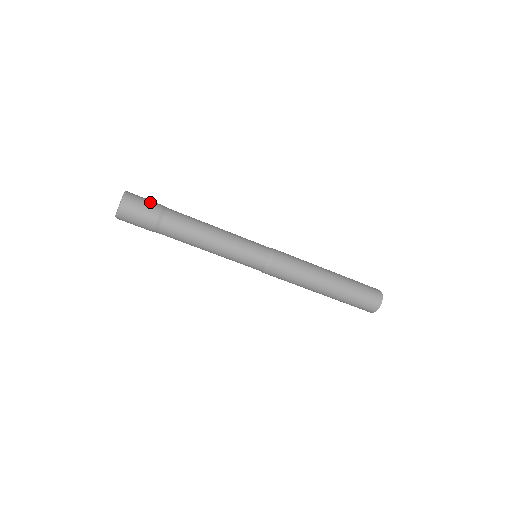
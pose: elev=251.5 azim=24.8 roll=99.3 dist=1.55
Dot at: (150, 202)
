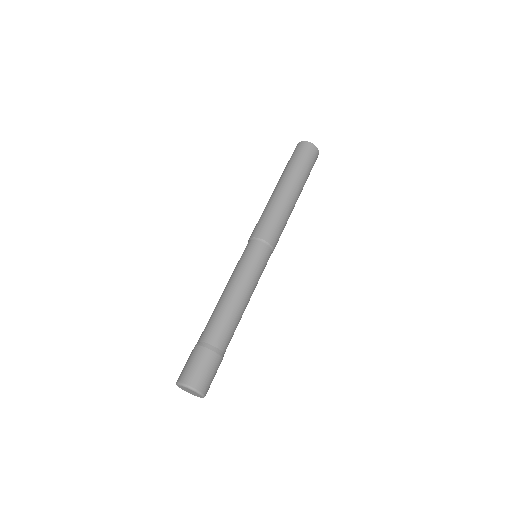
Dot at: (205, 362)
